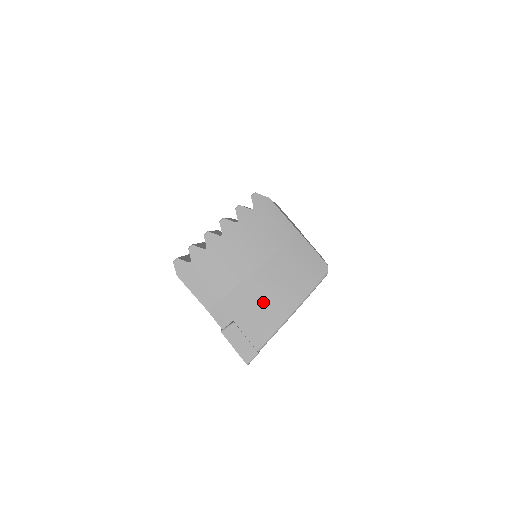
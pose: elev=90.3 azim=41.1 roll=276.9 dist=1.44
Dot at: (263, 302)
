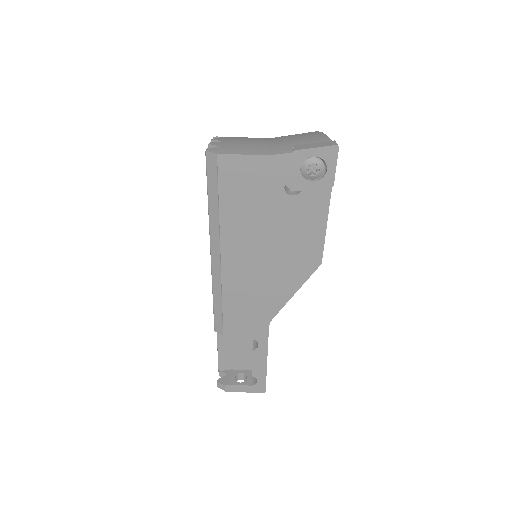
Dot at: (297, 137)
